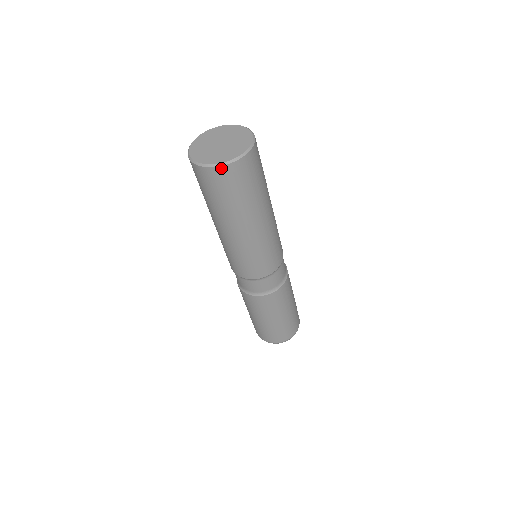
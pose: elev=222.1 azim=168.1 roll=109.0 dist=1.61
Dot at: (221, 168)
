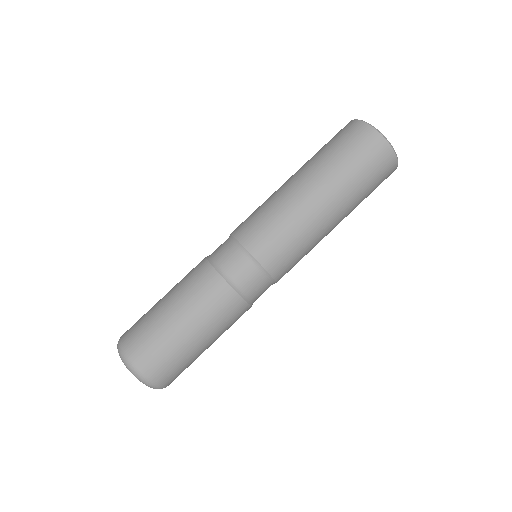
Dot at: (359, 122)
